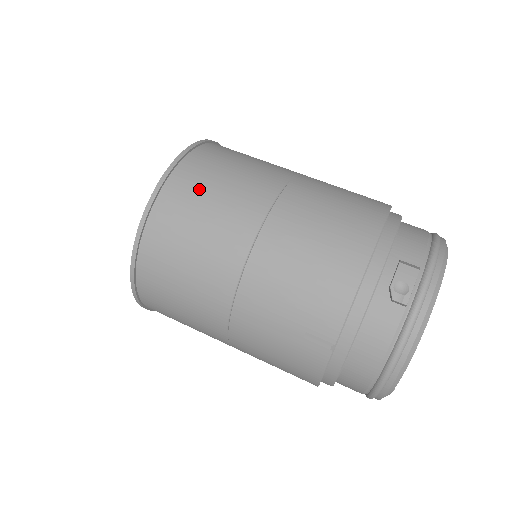
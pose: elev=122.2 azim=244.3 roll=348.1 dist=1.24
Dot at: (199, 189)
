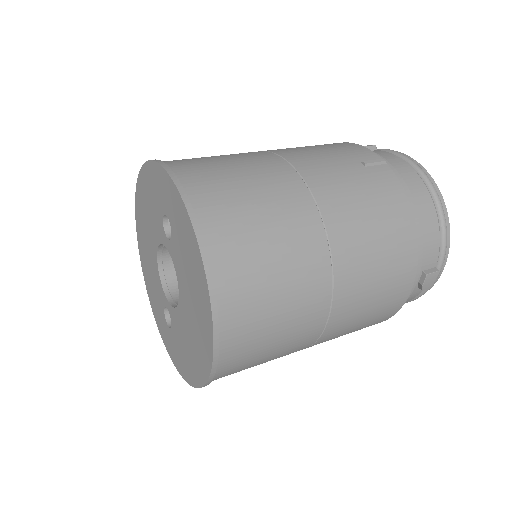
Dot at: occluded
